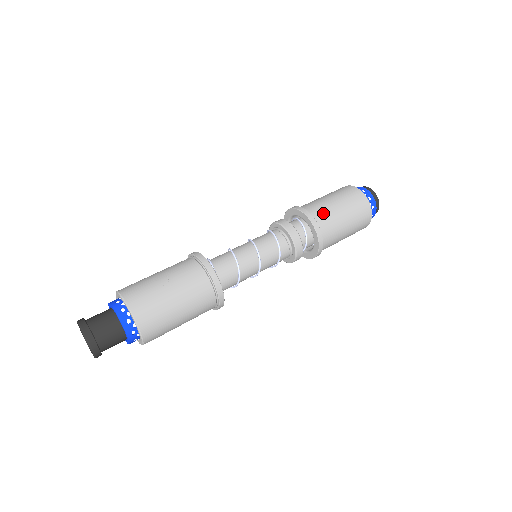
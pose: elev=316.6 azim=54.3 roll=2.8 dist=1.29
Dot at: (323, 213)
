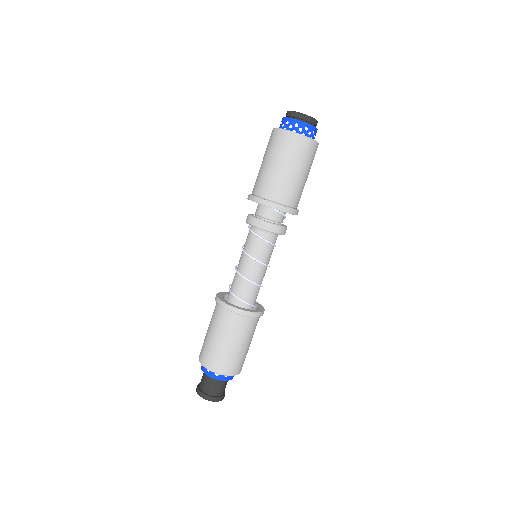
Dot at: (294, 195)
